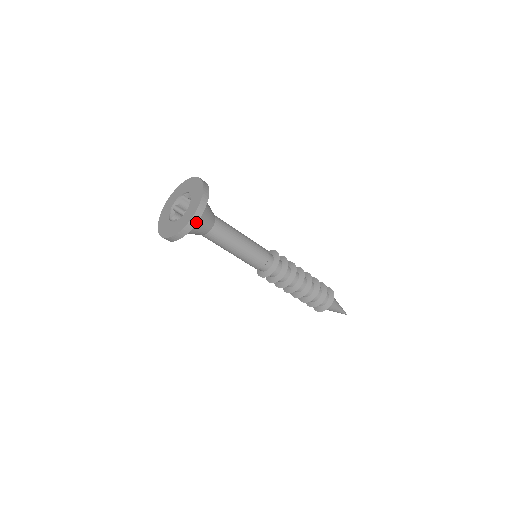
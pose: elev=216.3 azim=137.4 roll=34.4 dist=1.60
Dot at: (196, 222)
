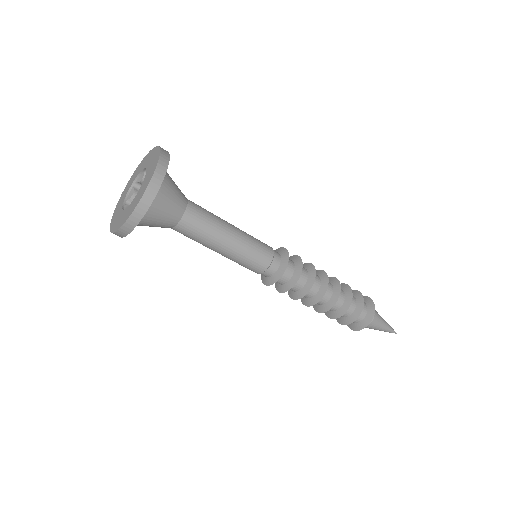
Dot at: (138, 221)
